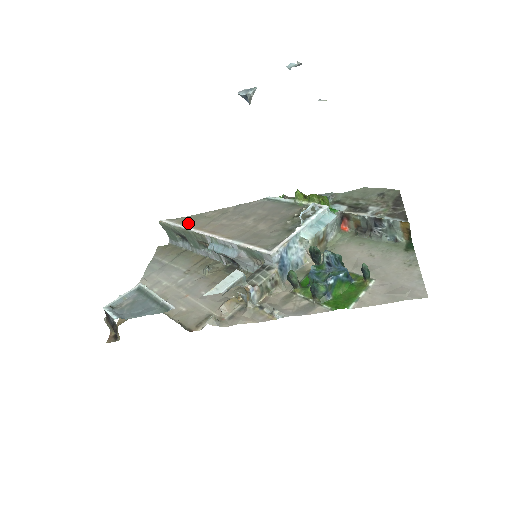
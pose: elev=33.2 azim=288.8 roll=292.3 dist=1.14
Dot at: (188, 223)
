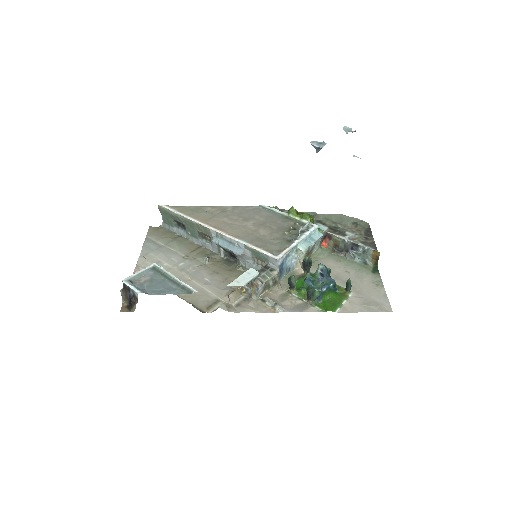
Dot at: (190, 214)
